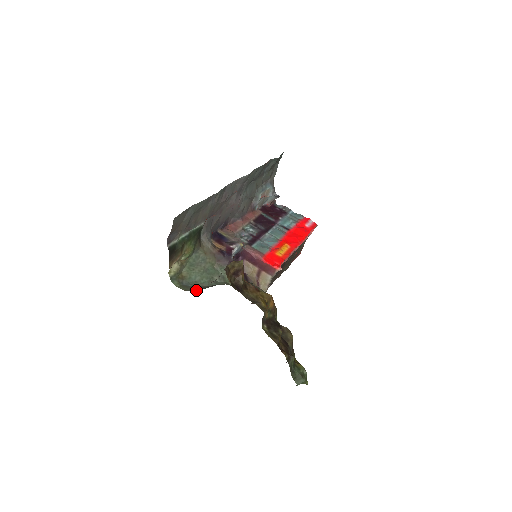
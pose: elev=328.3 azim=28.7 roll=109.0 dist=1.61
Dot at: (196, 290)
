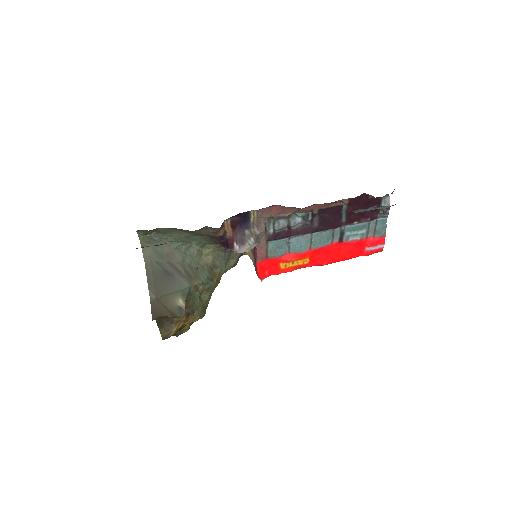
Dot at: (149, 258)
